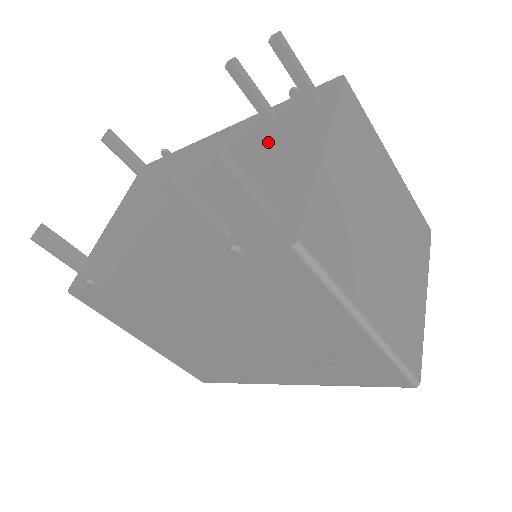
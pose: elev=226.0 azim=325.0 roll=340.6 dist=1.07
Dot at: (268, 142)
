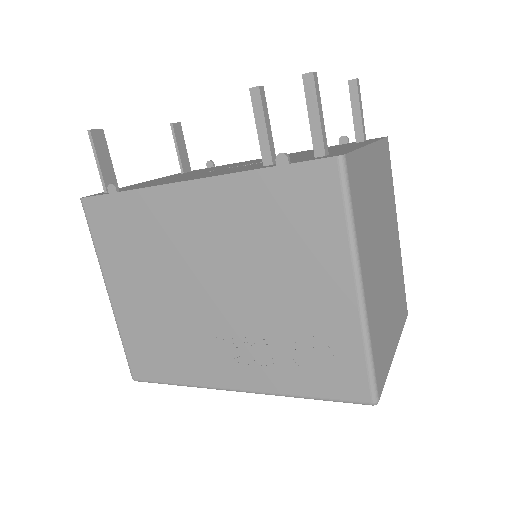
Dot at: occluded
